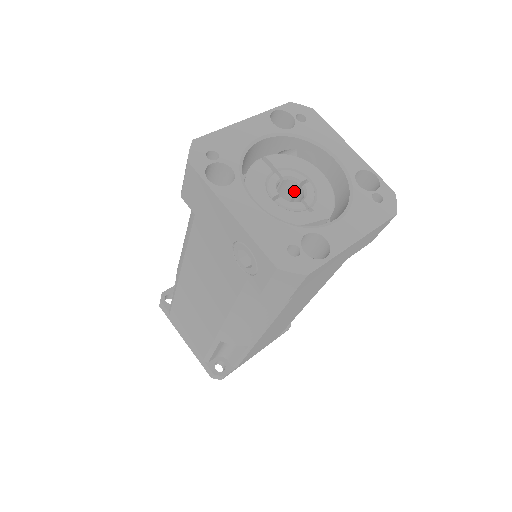
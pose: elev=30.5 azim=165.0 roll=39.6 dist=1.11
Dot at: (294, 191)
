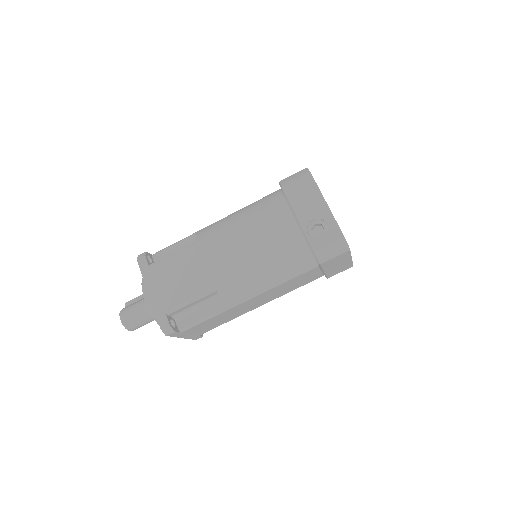
Dot at: occluded
